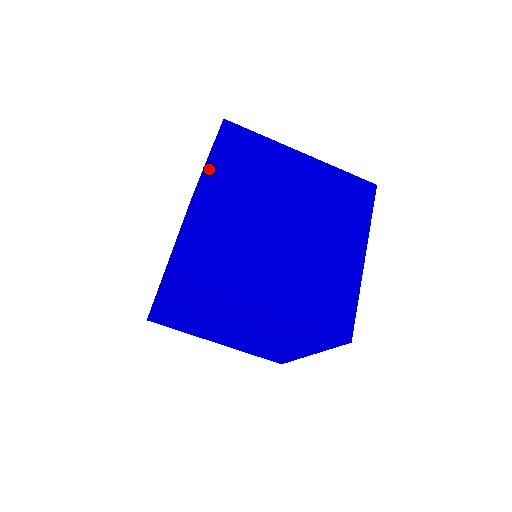
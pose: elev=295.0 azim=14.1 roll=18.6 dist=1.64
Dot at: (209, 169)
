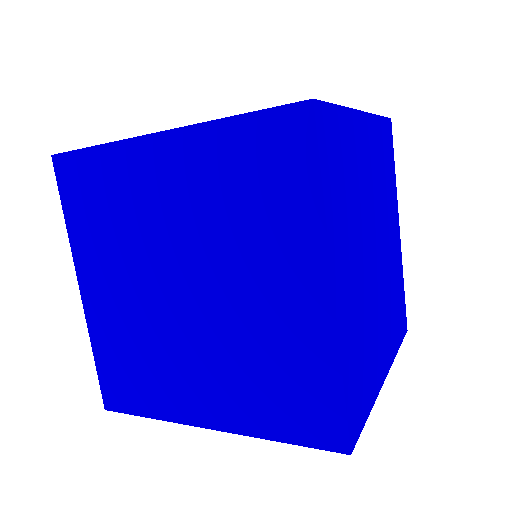
Dot at: occluded
